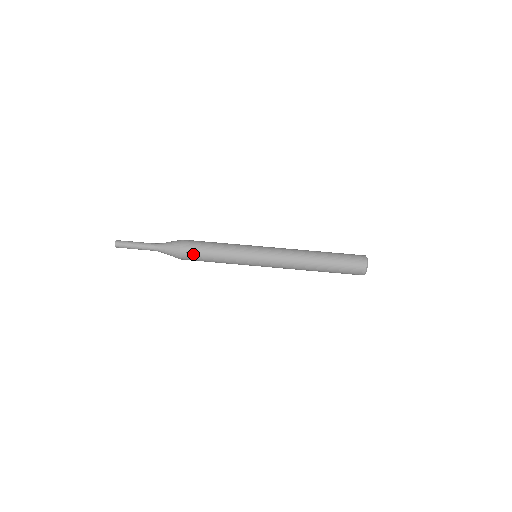
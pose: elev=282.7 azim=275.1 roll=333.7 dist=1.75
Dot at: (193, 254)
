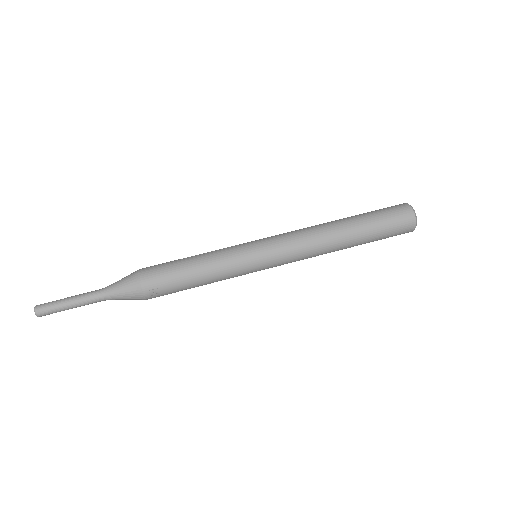
Dot at: (165, 291)
